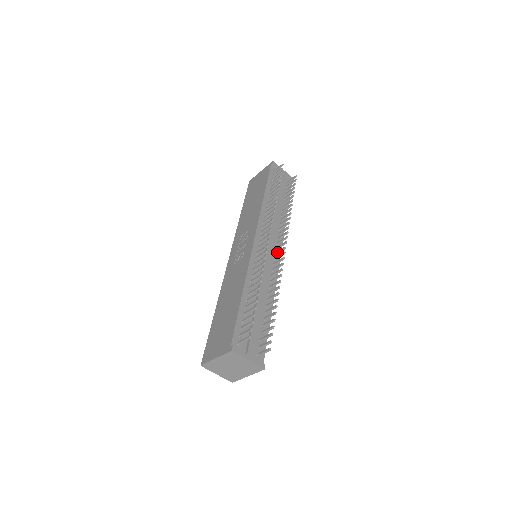
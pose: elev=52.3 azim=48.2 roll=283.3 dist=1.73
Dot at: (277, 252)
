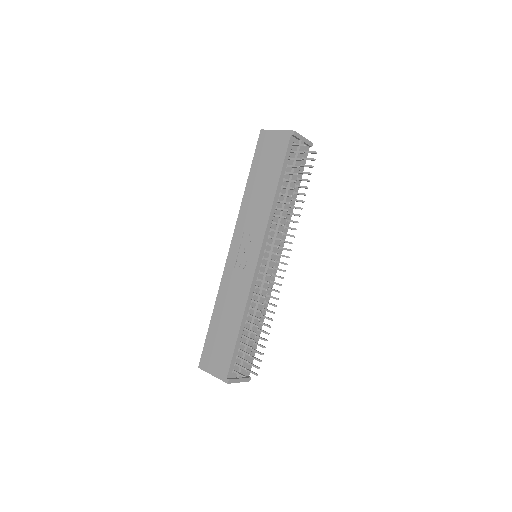
Dot at: (278, 262)
